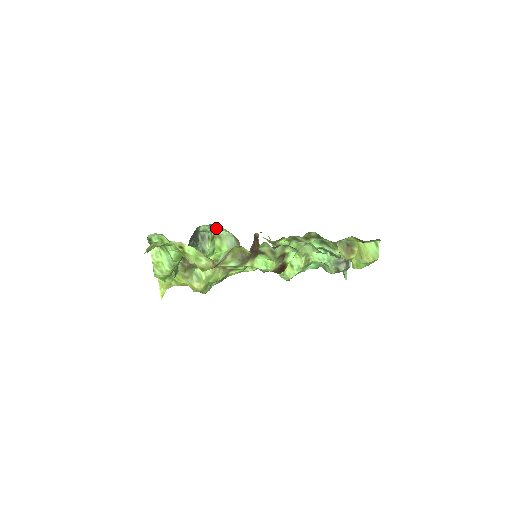
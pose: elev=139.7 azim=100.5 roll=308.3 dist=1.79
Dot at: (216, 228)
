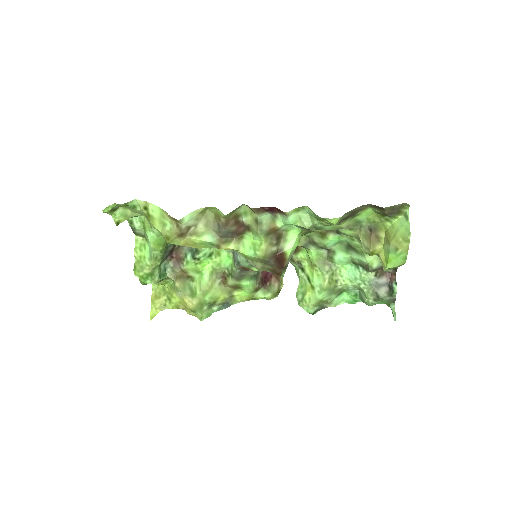
Dot at: occluded
